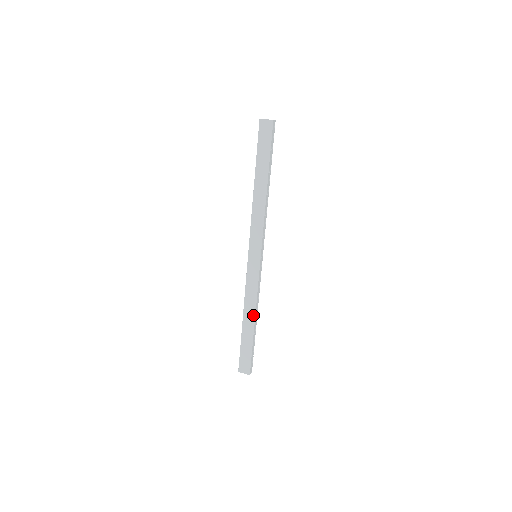
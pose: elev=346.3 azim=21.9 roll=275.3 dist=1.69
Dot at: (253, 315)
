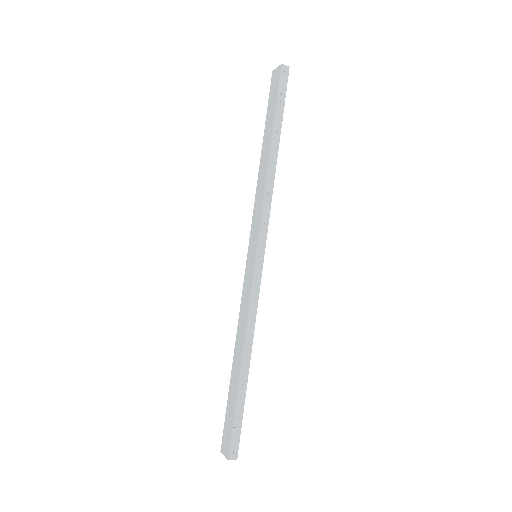
Dot at: (241, 350)
